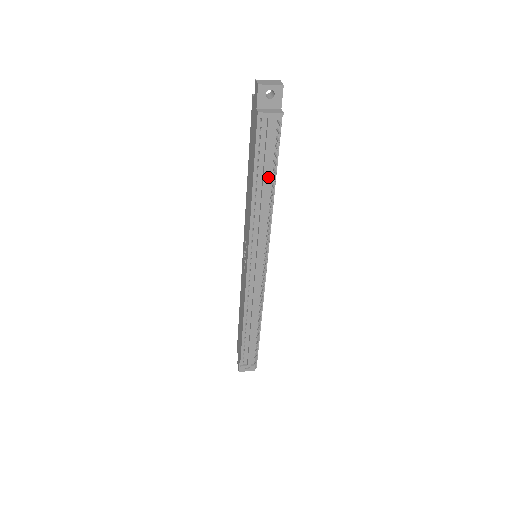
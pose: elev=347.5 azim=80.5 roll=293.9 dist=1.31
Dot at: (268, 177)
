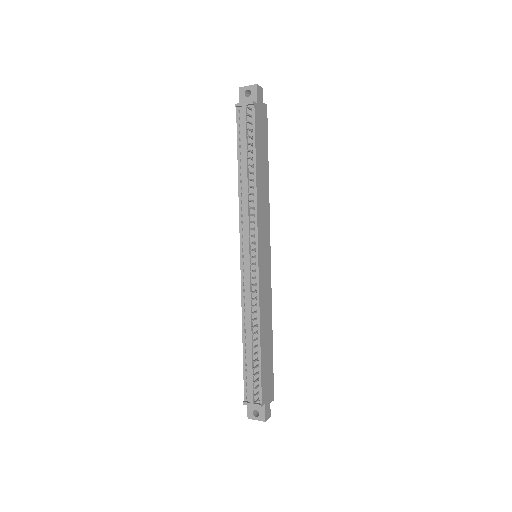
Dot at: (249, 161)
